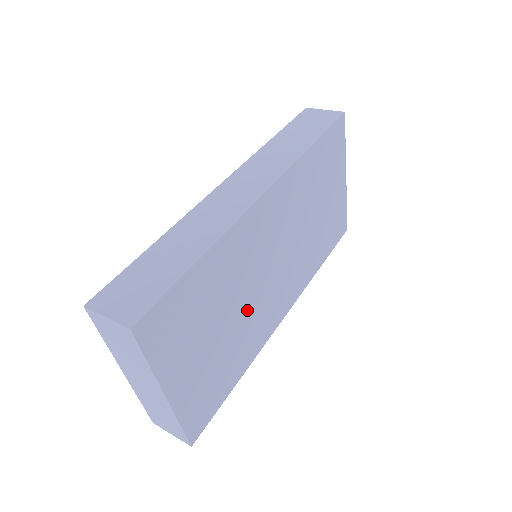
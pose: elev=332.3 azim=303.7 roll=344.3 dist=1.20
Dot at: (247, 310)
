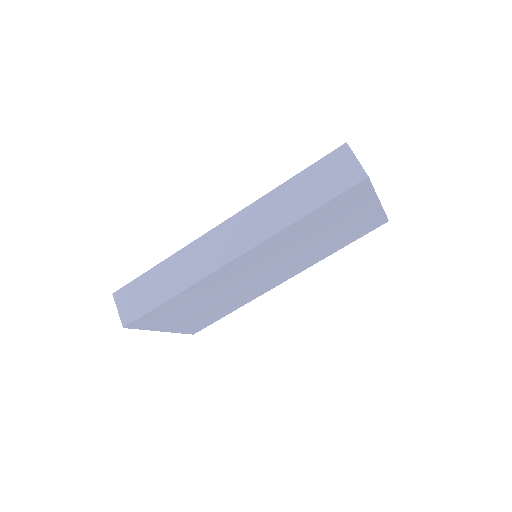
Dot at: (232, 294)
